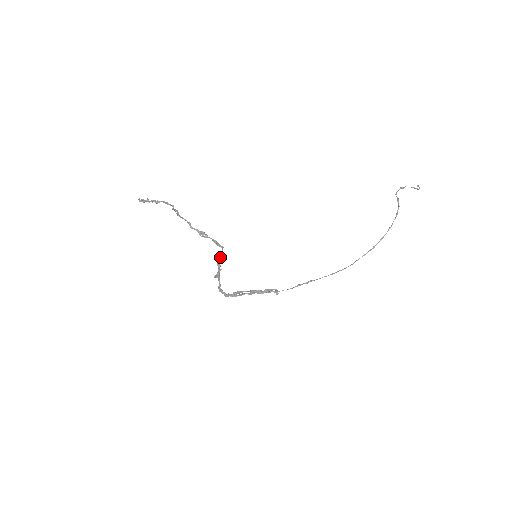
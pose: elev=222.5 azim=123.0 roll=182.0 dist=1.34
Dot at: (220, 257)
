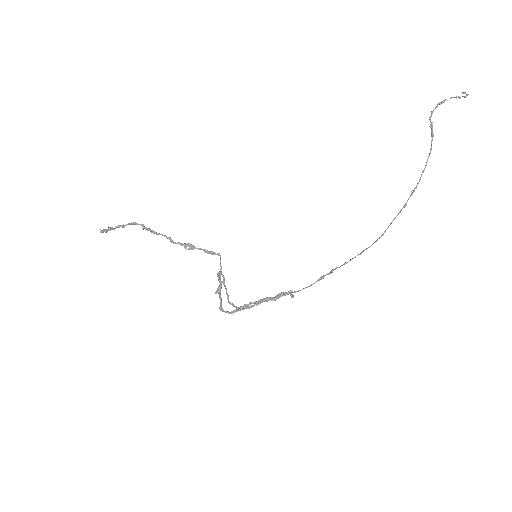
Dot at: (220, 266)
